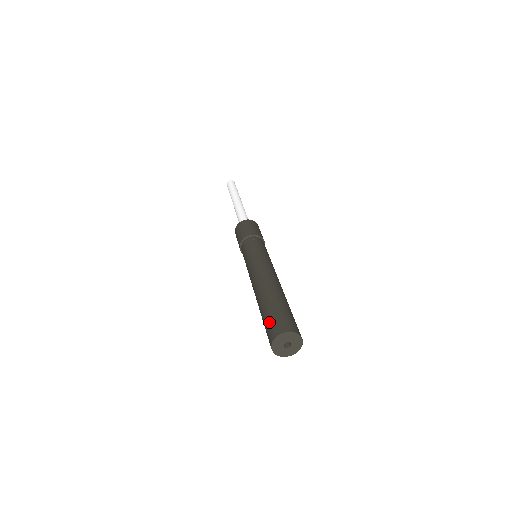
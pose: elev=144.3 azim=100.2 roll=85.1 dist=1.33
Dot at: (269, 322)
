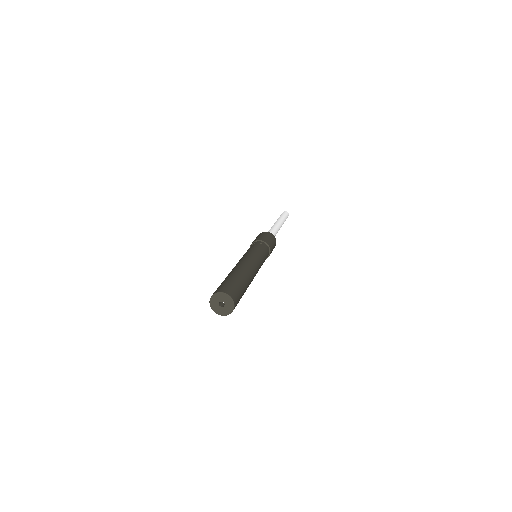
Dot at: occluded
